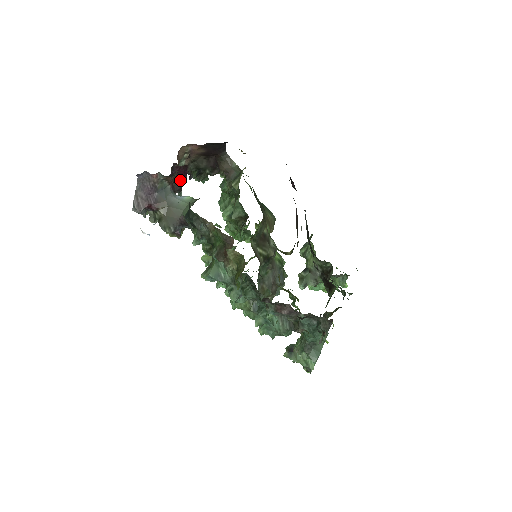
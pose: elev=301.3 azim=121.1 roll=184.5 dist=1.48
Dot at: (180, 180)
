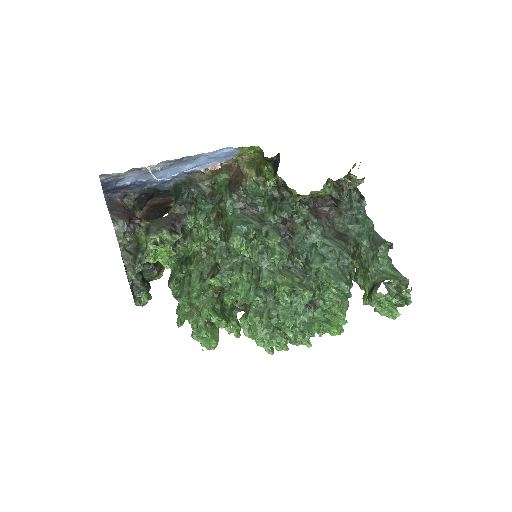
Dot at: occluded
